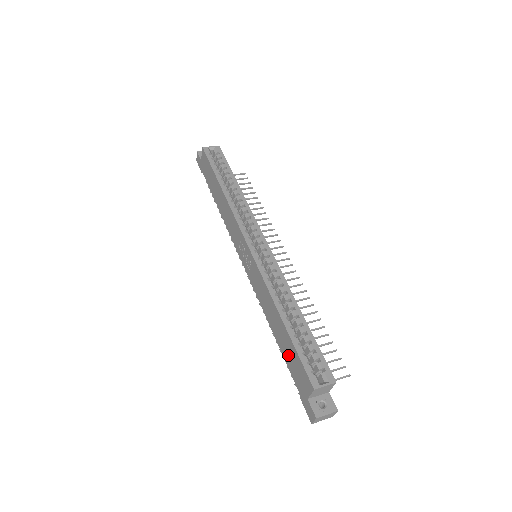
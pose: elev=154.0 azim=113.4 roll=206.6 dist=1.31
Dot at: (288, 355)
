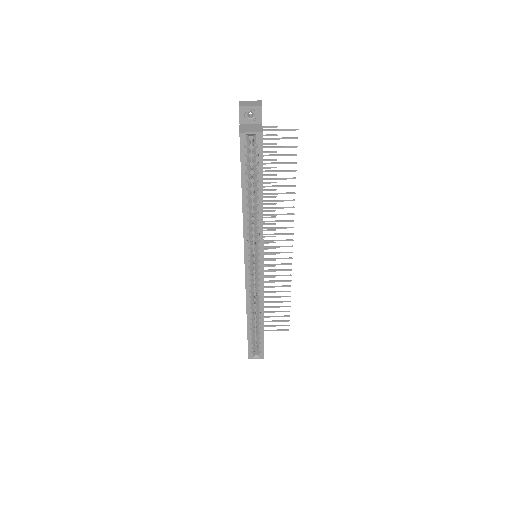
Dot at: occluded
